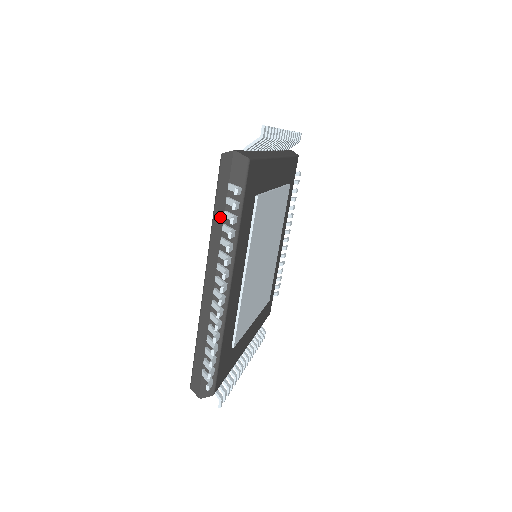
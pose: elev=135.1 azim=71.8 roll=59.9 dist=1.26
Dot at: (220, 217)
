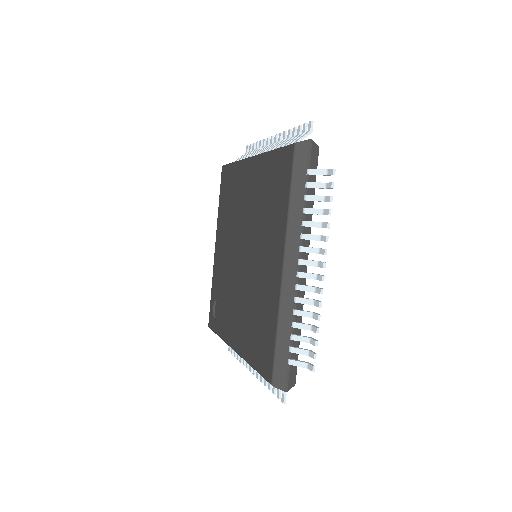
Dot at: (299, 202)
